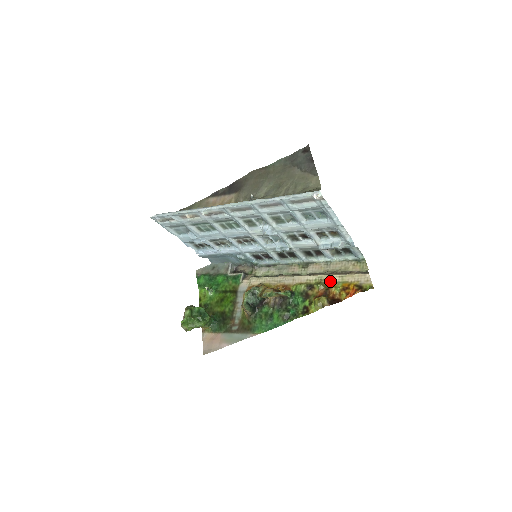
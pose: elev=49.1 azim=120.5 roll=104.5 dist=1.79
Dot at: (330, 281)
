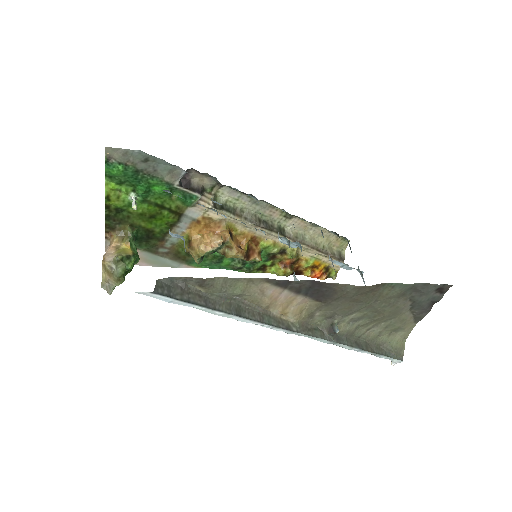
Dot at: (306, 253)
